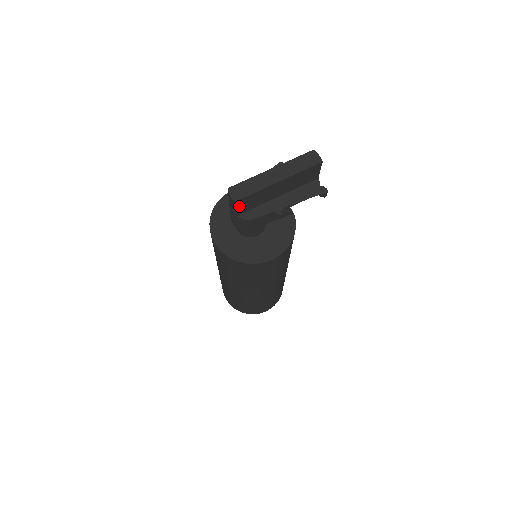
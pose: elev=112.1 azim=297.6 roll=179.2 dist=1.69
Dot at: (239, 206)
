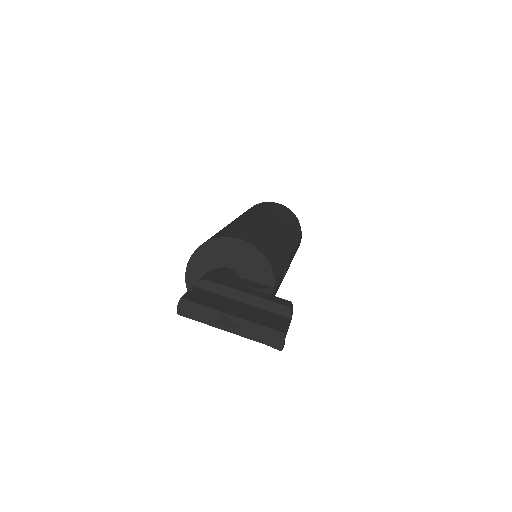
Dot at: occluded
